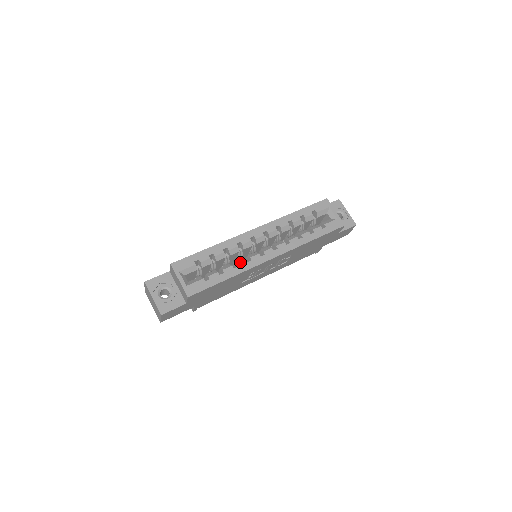
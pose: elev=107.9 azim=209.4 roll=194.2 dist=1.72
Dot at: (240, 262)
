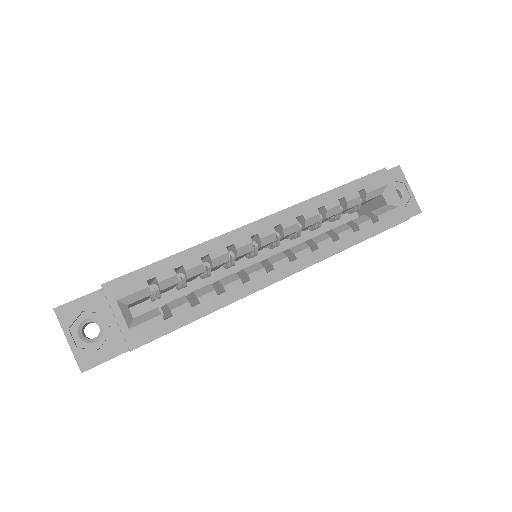
Dot at: (230, 283)
